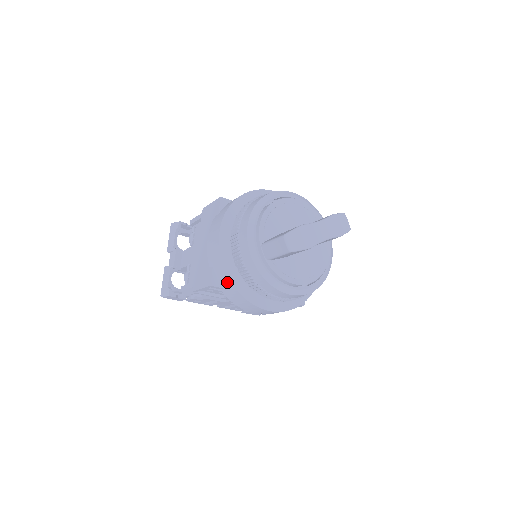
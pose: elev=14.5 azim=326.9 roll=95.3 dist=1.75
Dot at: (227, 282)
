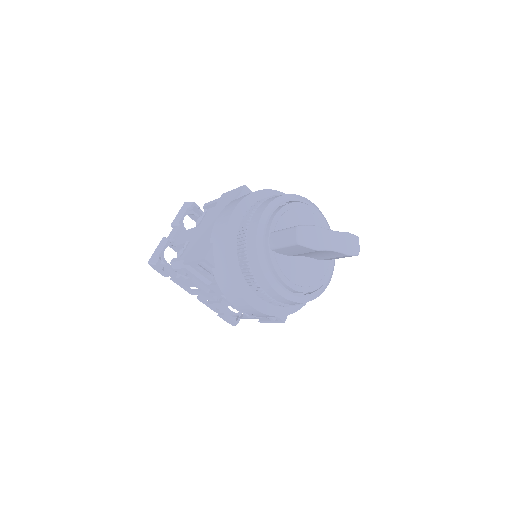
Dot at: (222, 260)
